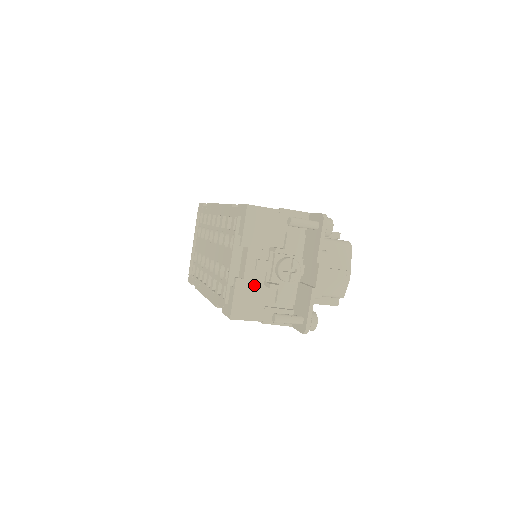
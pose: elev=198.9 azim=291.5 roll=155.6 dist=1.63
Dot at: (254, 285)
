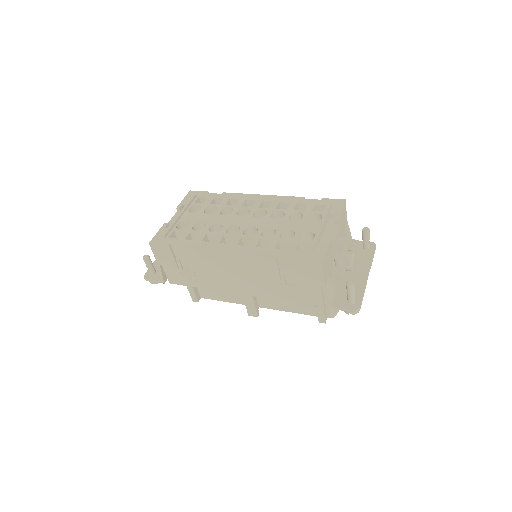
Dot at: (332, 254)
